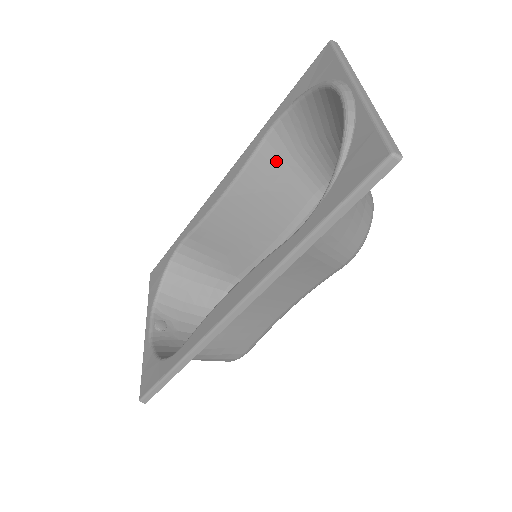
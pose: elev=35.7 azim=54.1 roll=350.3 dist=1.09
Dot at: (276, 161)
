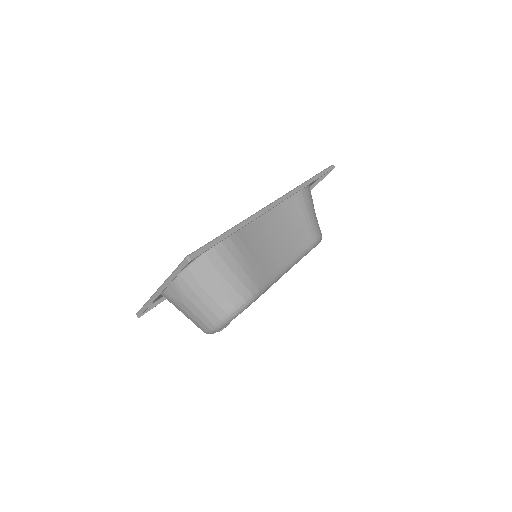
Dot at: occluded
